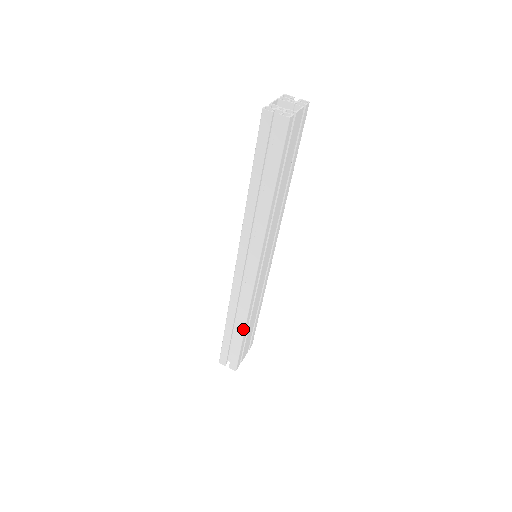
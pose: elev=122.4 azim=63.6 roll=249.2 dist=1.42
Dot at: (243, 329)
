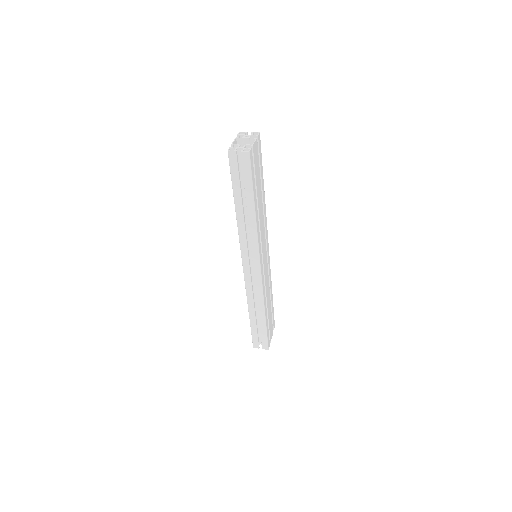
Dot at: (264, 315)
